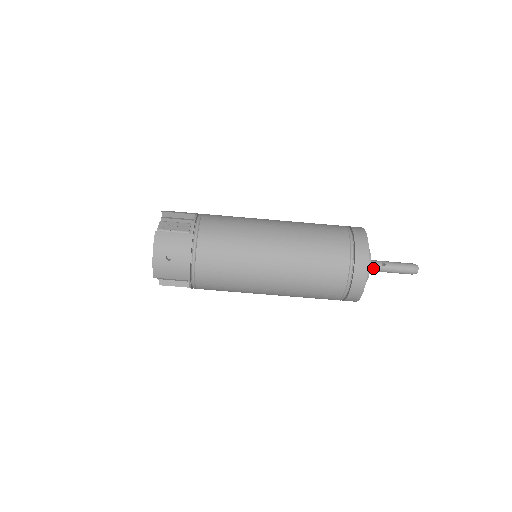
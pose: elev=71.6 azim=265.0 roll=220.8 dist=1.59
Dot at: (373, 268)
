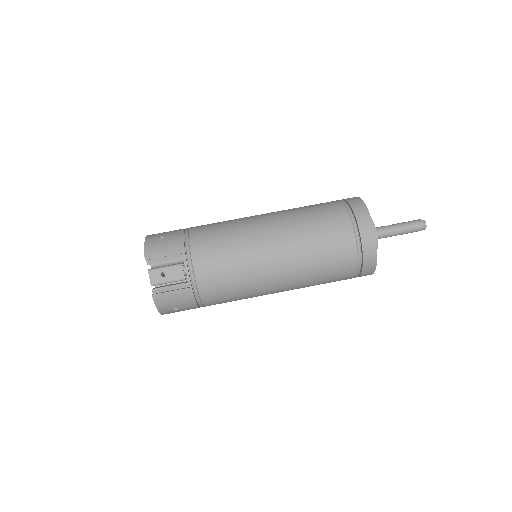
Dot at: (378, 229)
